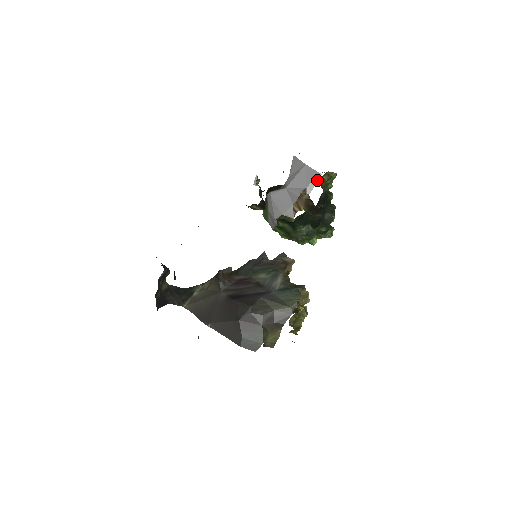
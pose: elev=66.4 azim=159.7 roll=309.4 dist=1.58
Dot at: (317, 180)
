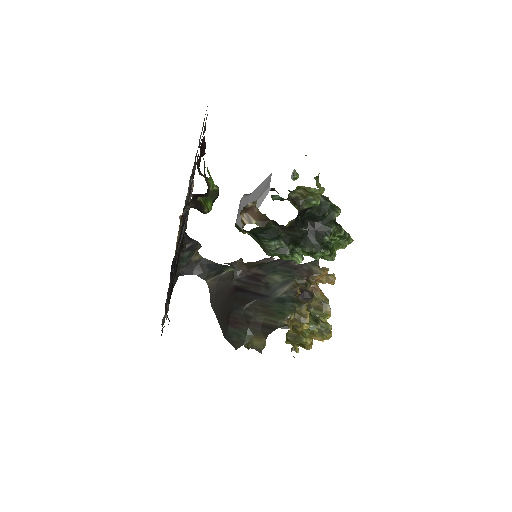
Dot at: (266, 194)
